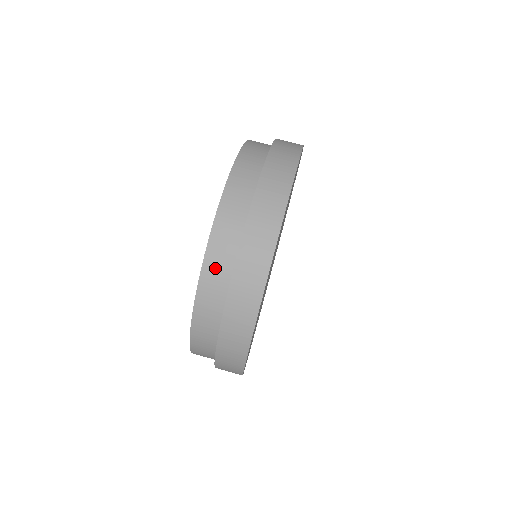
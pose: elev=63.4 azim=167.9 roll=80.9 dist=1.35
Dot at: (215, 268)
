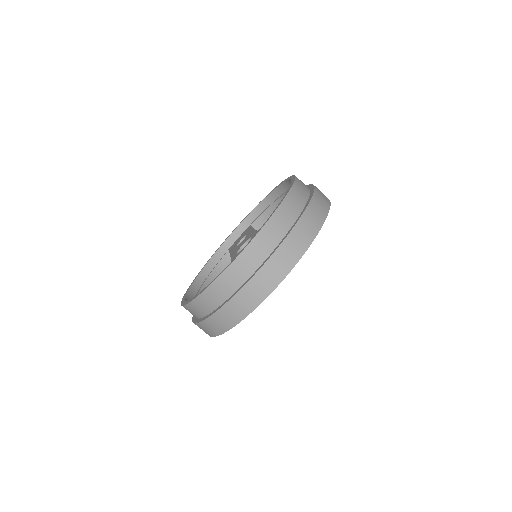
Dot at: (269, 235)
